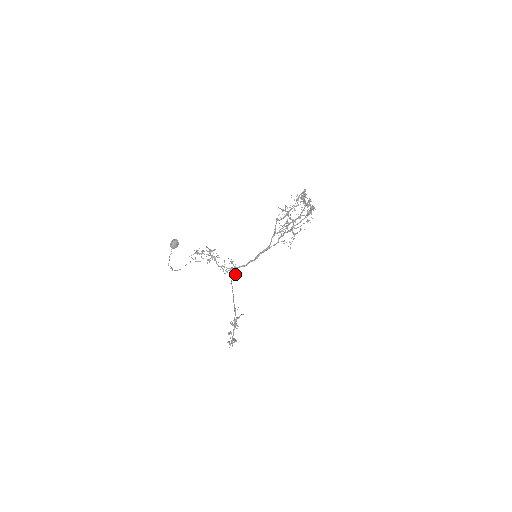
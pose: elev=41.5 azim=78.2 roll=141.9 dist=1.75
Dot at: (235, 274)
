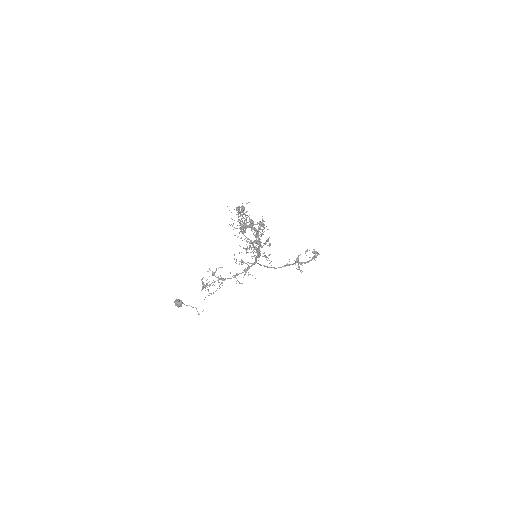
Dot at: occluded
